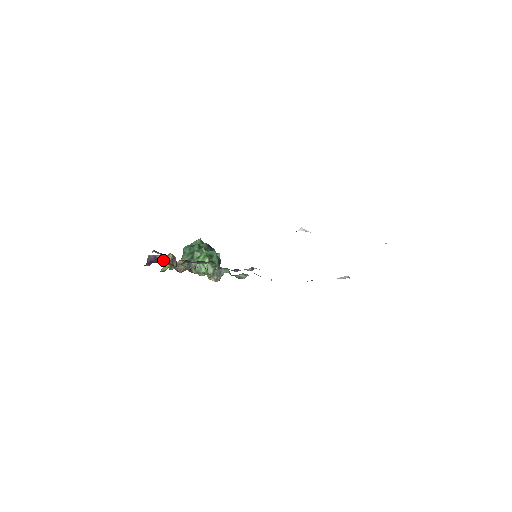
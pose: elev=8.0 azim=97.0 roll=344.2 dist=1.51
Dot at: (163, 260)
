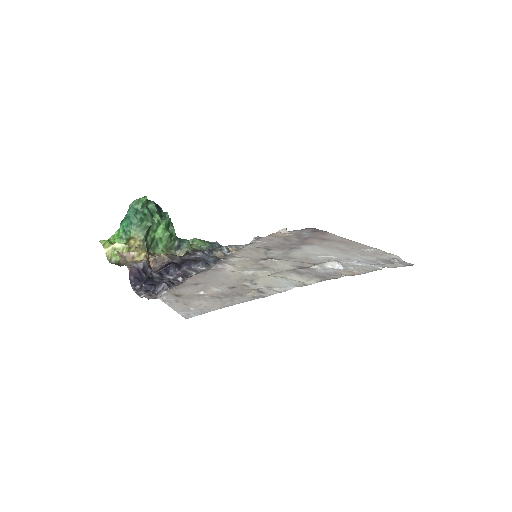
Dot at: (145, 268)
